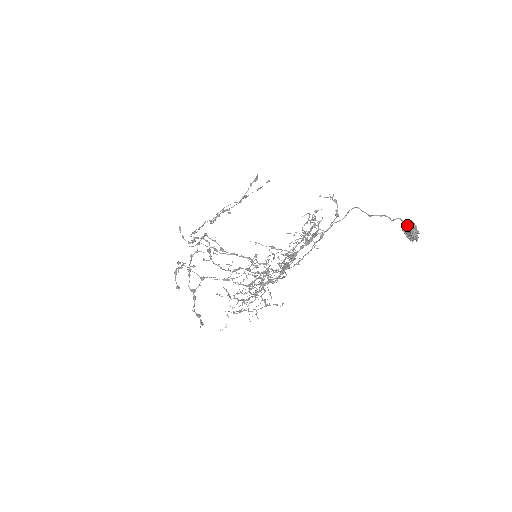
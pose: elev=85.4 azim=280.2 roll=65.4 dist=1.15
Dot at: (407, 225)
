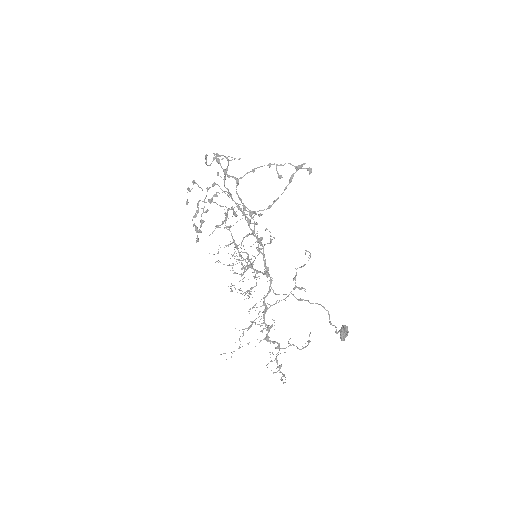
Dot at: (344, 333)
